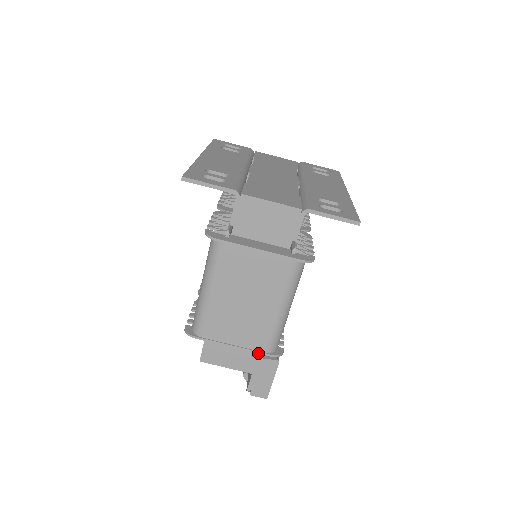
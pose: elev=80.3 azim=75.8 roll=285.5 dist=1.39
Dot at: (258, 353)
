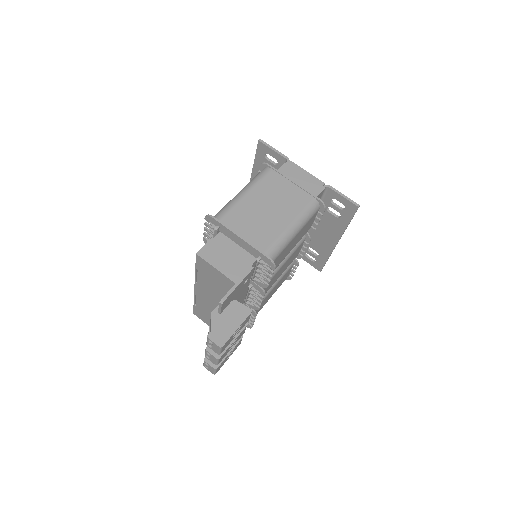
Dot at: (258, 250)
